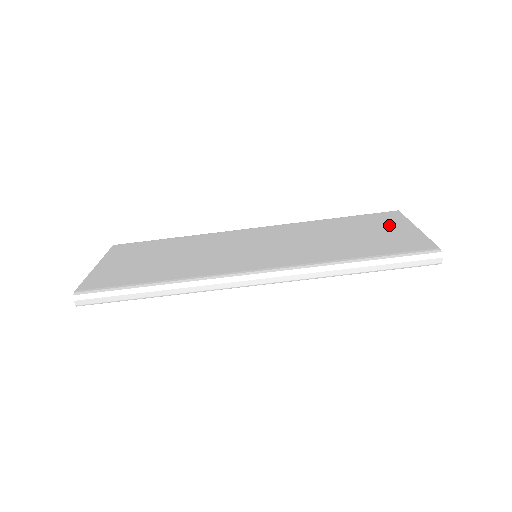
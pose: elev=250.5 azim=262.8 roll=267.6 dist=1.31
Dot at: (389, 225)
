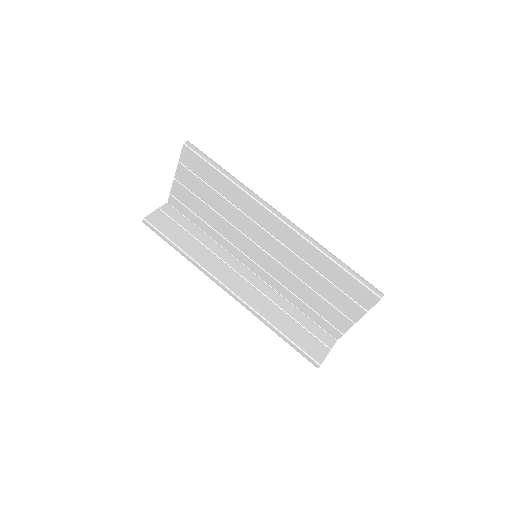
Dot at: occluded
